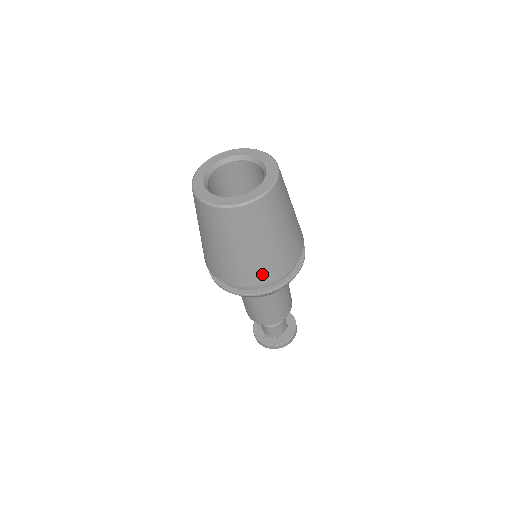
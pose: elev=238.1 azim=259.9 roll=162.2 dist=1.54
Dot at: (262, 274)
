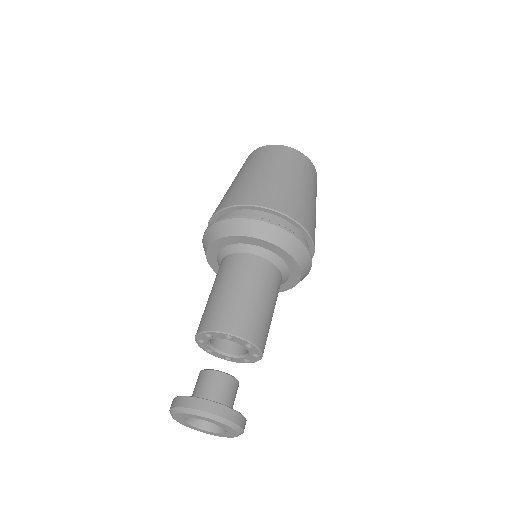
Dot at: (277, 199)
